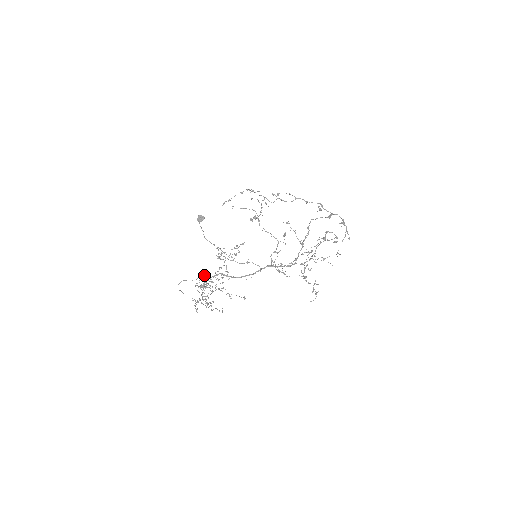
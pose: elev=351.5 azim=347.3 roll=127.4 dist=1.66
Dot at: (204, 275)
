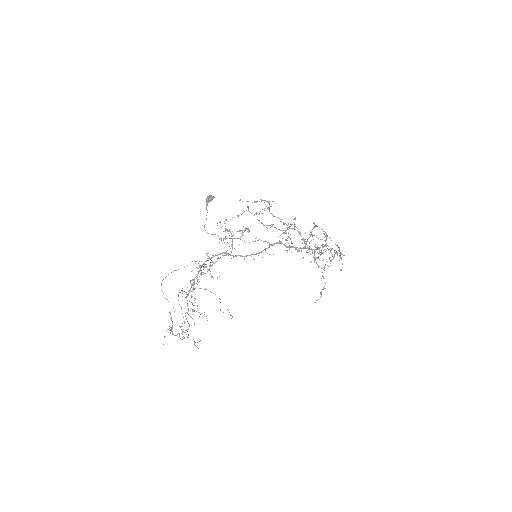
Dot at: (201, 261)
